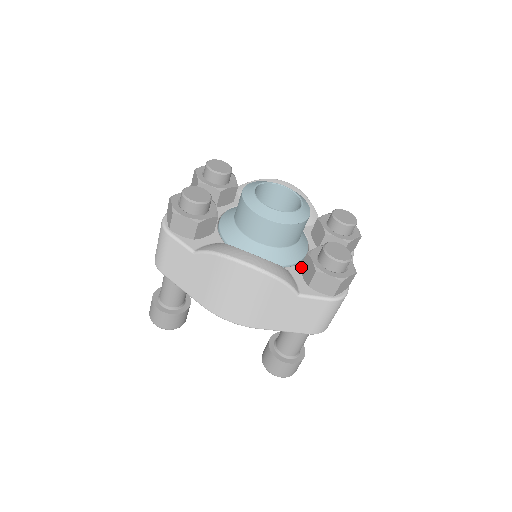
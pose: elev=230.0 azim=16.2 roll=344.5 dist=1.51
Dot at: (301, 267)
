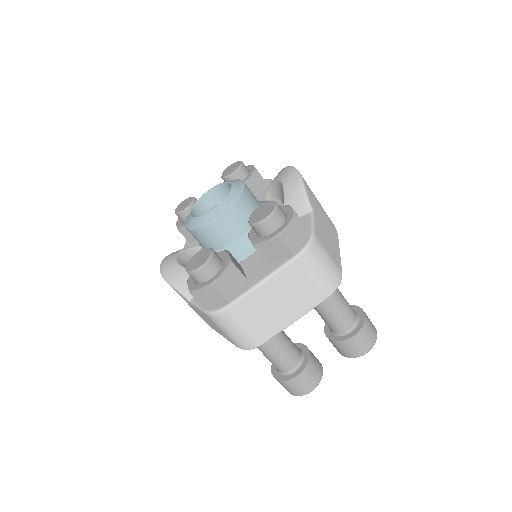
Dot at: occluded
